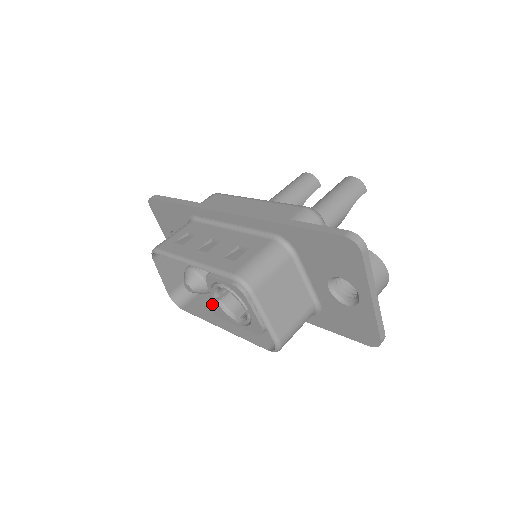
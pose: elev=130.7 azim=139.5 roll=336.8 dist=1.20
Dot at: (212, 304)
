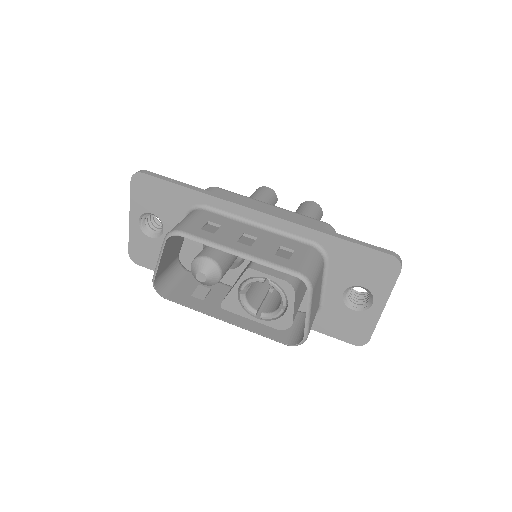
Dot at: (228, 297)
